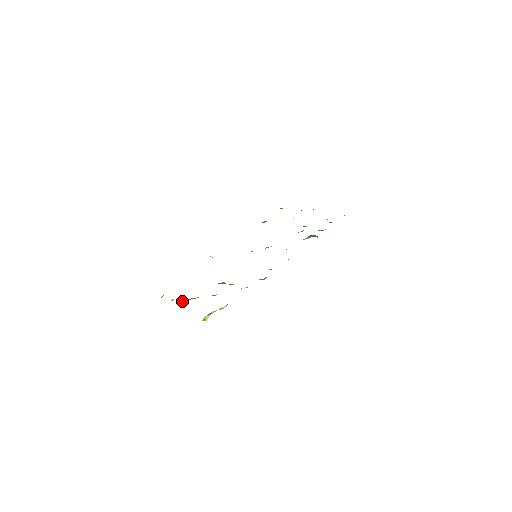
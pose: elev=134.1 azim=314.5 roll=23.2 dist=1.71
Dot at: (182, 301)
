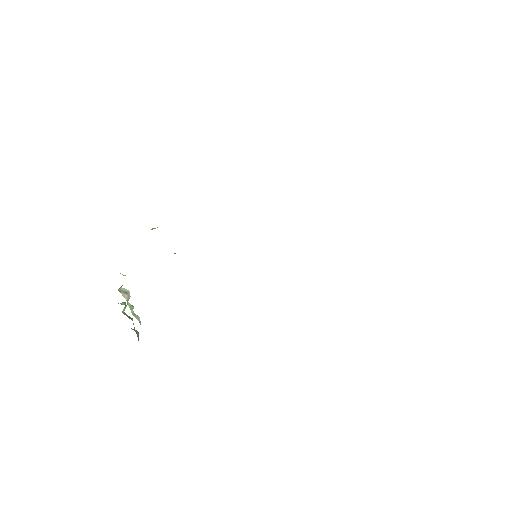
Dot at: occluded
